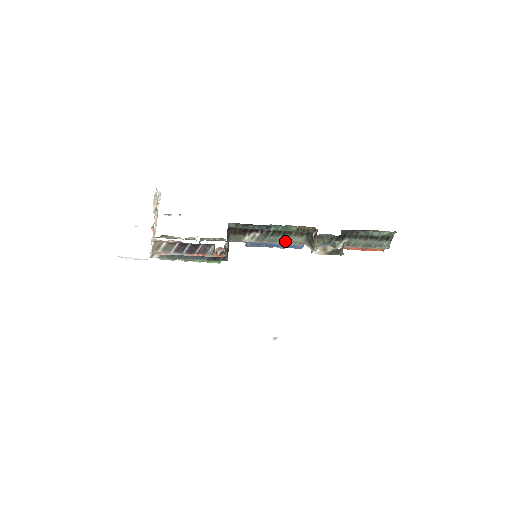
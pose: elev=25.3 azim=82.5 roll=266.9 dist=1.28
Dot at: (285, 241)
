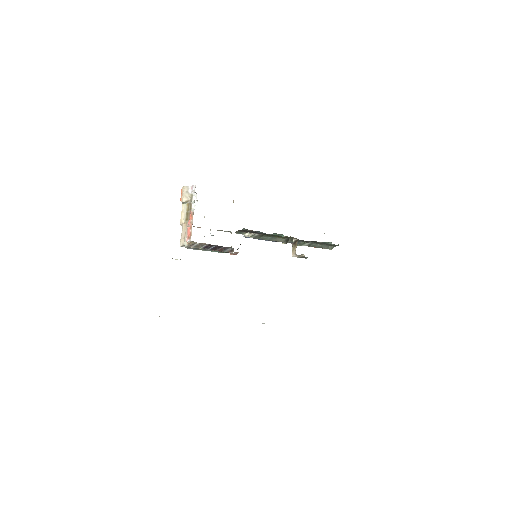
Dot at: (272, 240)
